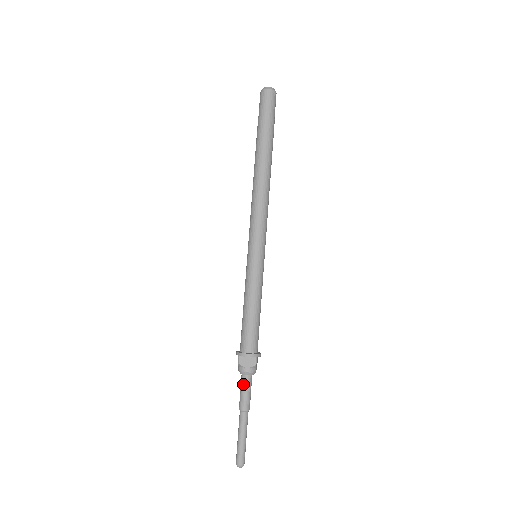
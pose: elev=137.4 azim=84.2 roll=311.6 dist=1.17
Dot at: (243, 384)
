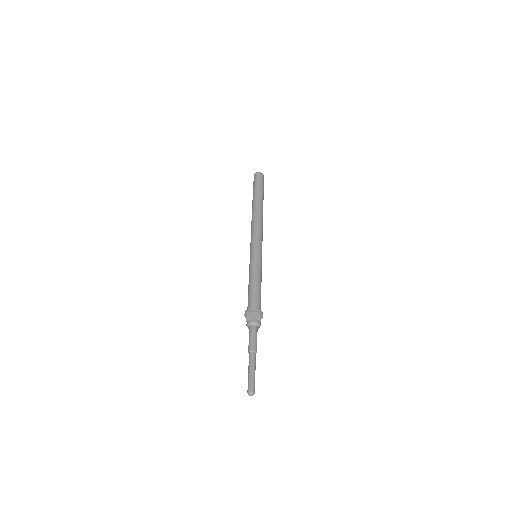
Dot at: (251, 332)
